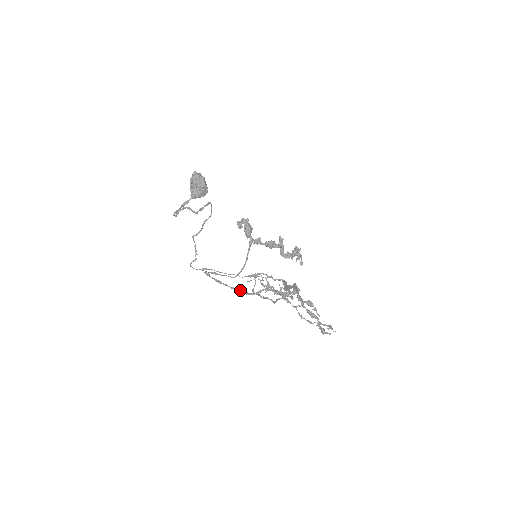
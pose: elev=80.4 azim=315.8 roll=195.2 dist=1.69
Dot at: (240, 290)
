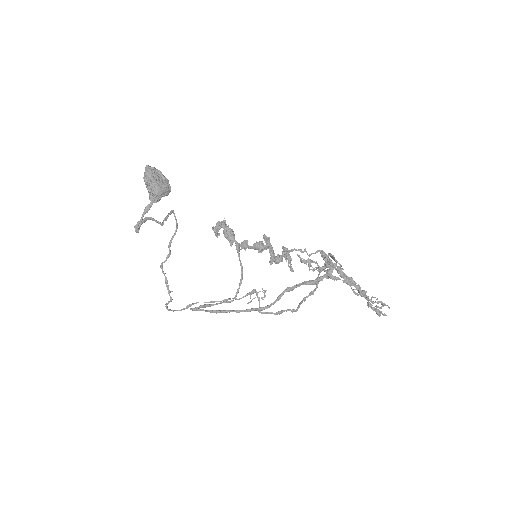
Dot at: (251, 308)
